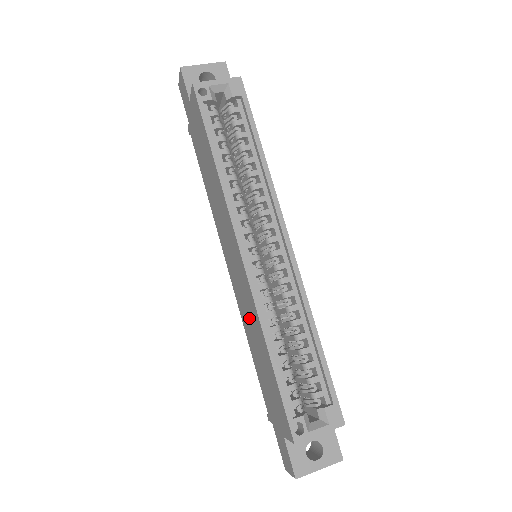
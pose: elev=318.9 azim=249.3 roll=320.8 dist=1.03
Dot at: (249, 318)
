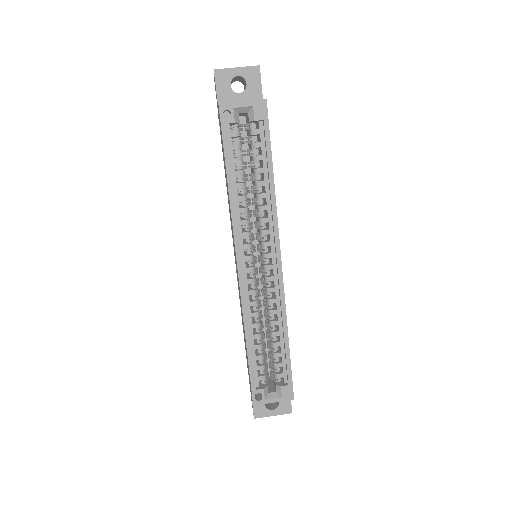
Dot at: occluded
